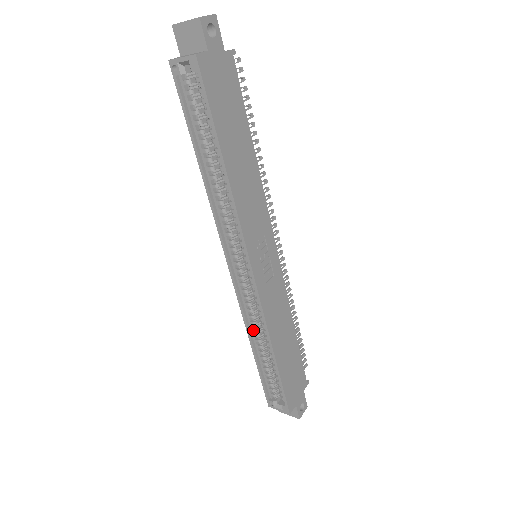
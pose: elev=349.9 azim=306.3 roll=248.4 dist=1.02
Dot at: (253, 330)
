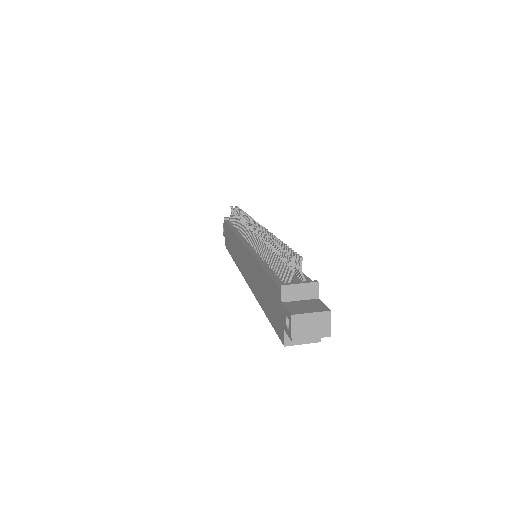
Dot at: occluded
